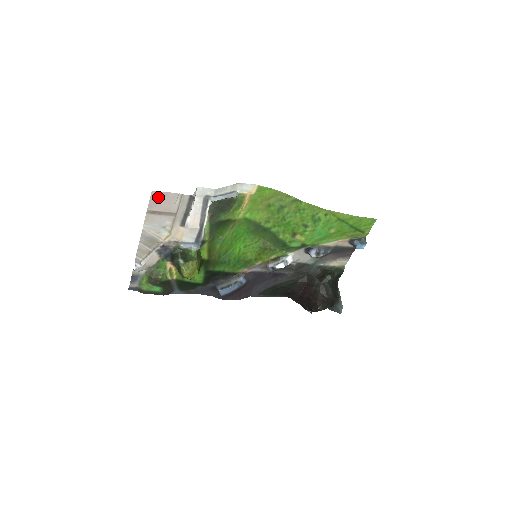
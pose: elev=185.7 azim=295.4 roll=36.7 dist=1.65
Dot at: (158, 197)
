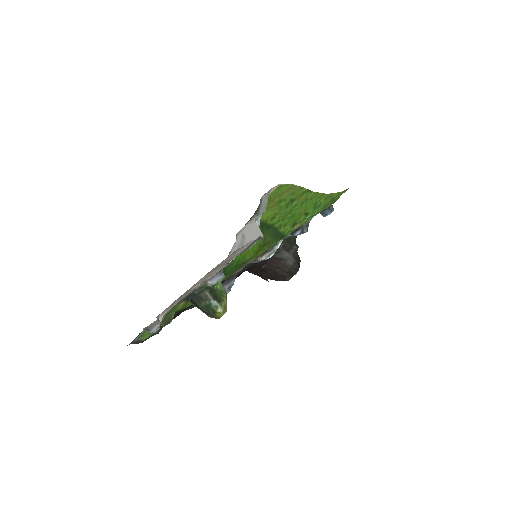
Dot at: (232, 254)
